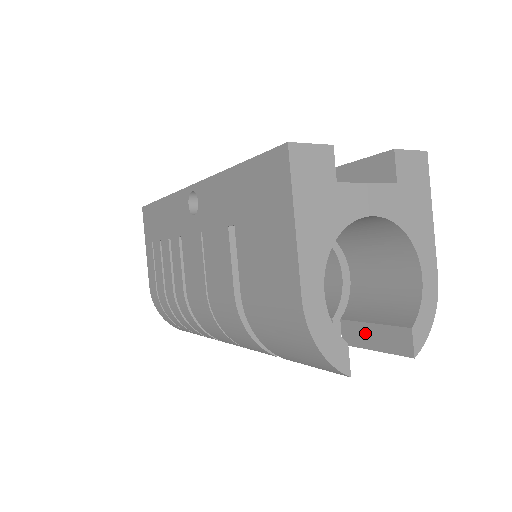
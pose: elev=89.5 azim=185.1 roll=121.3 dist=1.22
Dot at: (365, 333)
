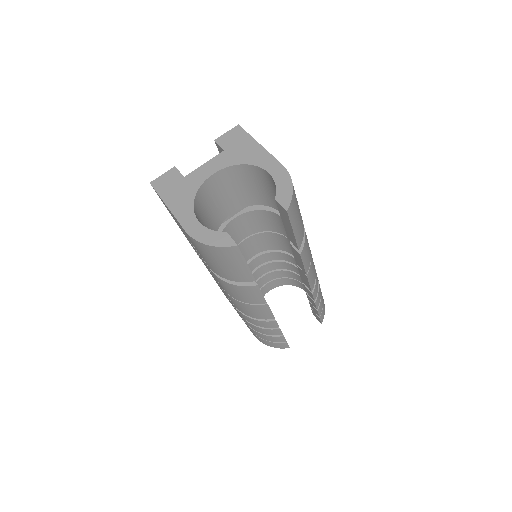
Dot at: (288, 230)
